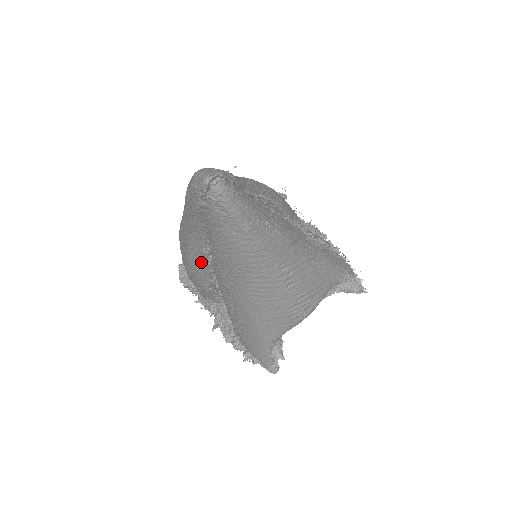
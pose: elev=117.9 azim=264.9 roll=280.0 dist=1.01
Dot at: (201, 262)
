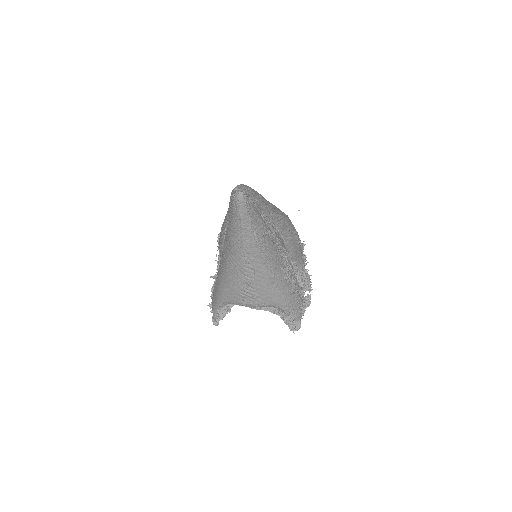
Dot at: (224, 230)
